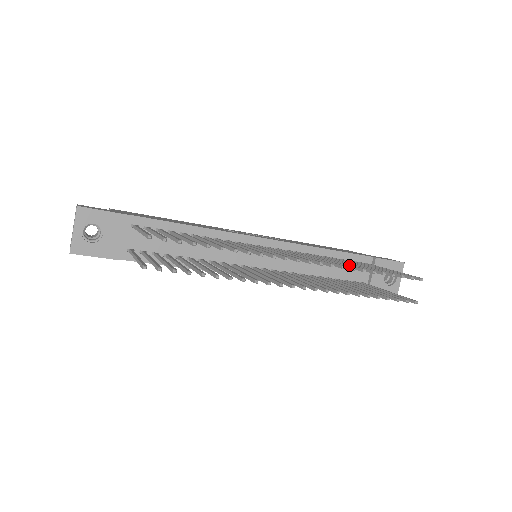
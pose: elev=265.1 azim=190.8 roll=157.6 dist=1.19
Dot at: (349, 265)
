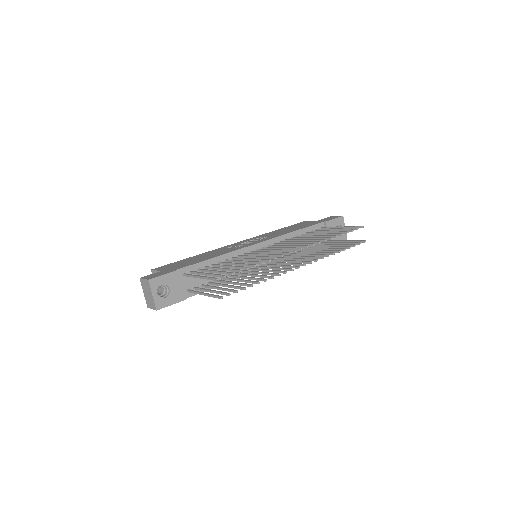
Dot at: (320, 238)
